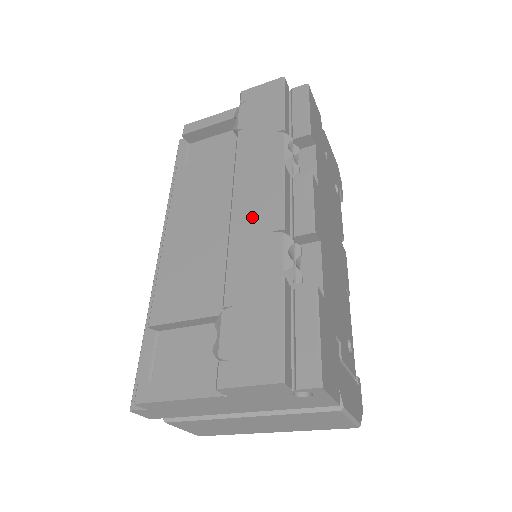
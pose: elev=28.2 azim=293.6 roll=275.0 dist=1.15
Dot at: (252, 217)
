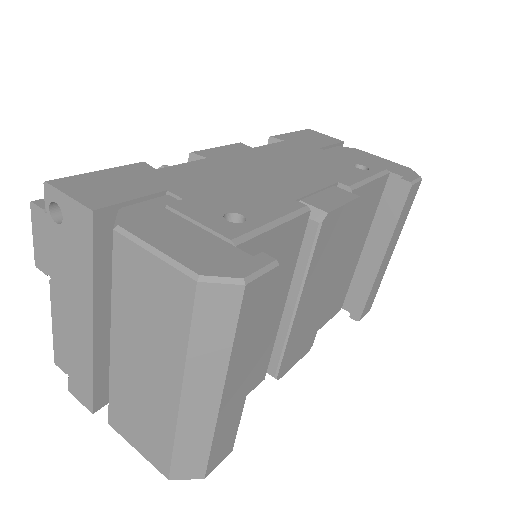
Dot at: occluded
